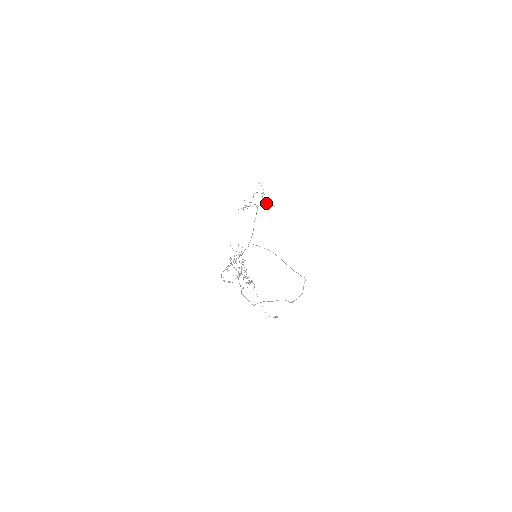
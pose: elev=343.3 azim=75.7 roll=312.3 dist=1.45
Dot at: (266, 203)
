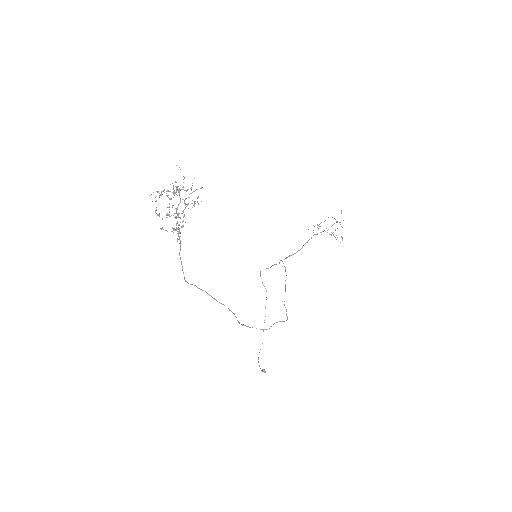
Dot at: (333, 234)
